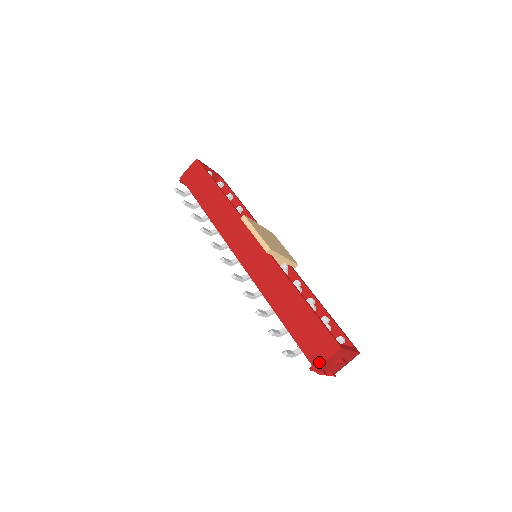
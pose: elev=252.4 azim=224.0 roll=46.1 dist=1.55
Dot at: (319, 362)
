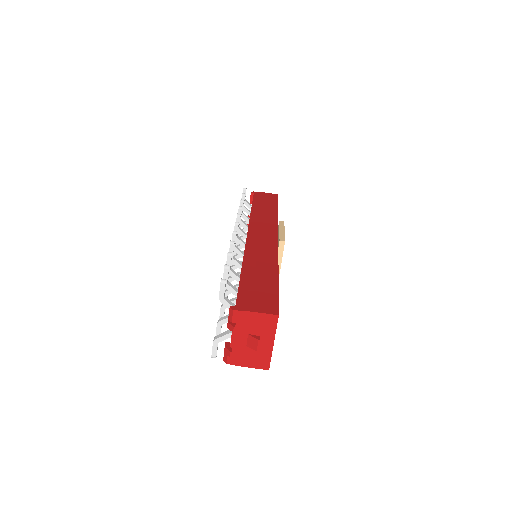
Dot at: (246, 308)
